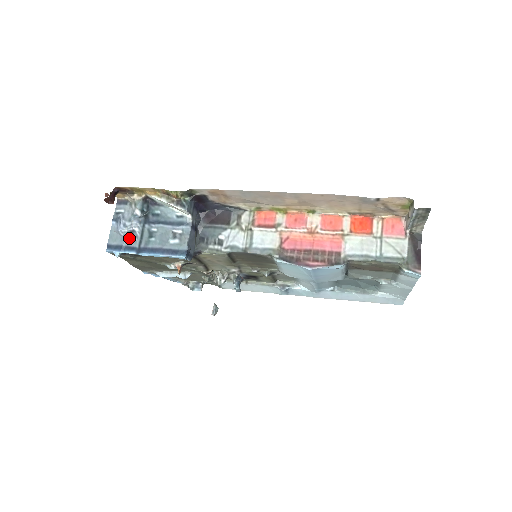
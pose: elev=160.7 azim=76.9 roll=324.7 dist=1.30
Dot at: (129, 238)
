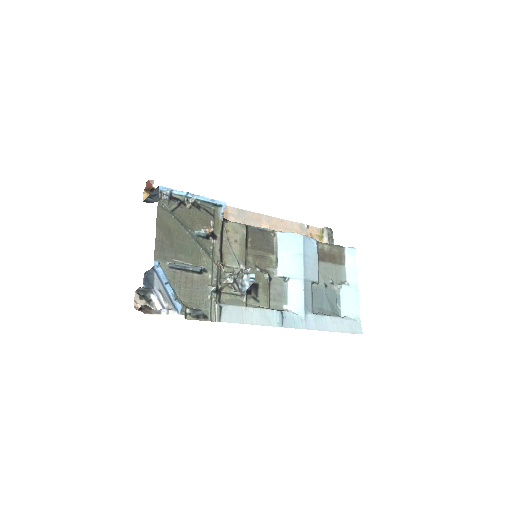
Dot at: occluded
